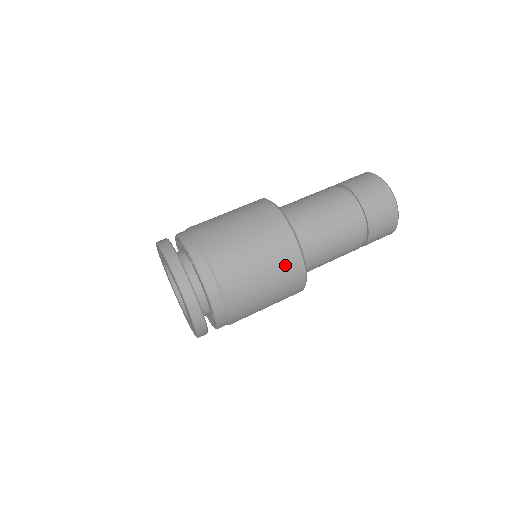
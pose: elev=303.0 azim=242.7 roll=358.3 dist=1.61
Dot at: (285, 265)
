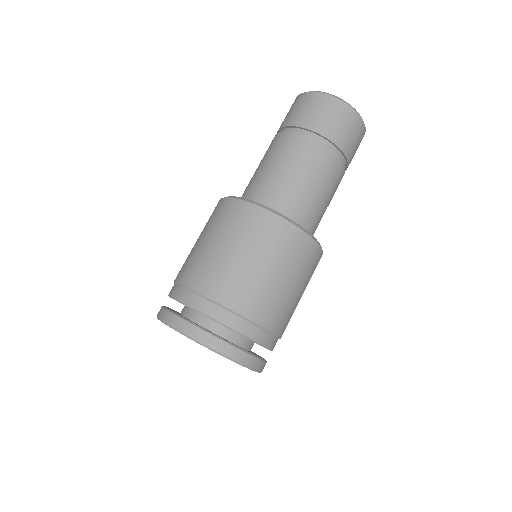
Dot at: (306, 262)
